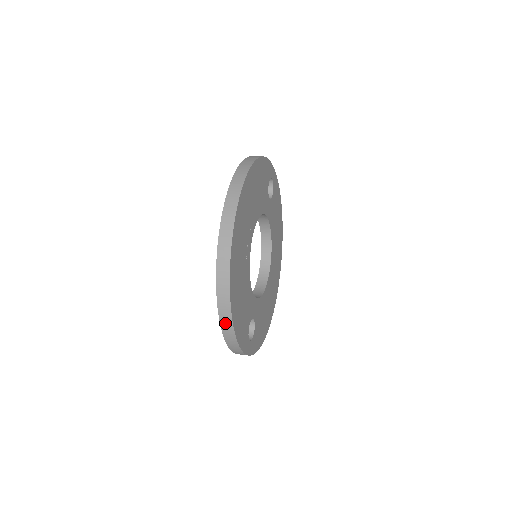
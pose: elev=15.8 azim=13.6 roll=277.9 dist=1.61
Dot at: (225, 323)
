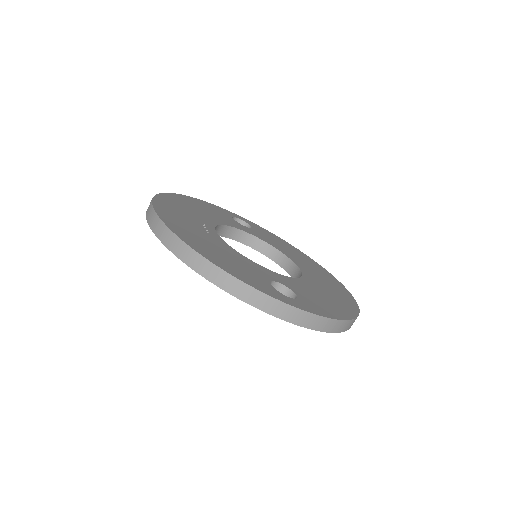
Dot at: (201, 267)
